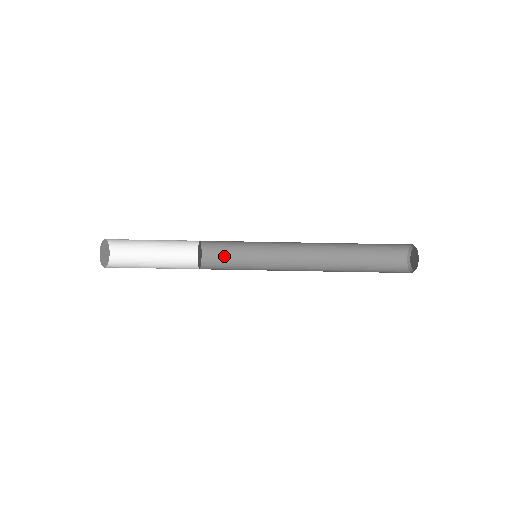
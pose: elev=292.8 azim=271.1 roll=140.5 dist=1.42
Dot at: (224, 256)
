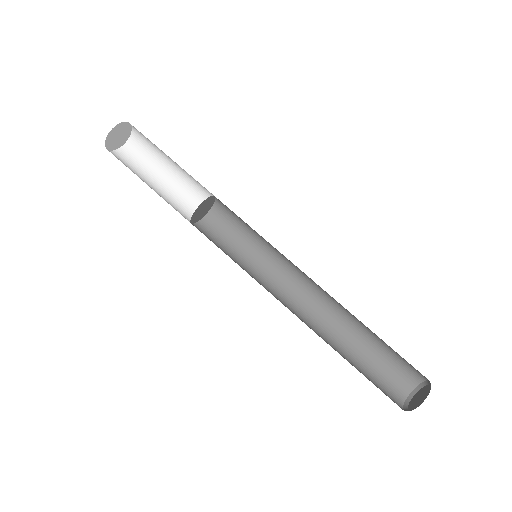
Dot at: (237, 217)
